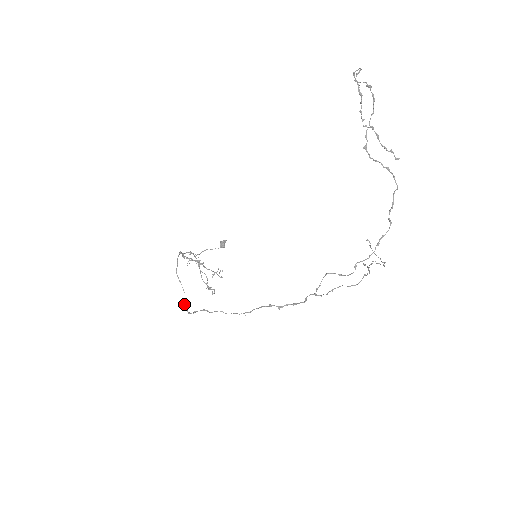
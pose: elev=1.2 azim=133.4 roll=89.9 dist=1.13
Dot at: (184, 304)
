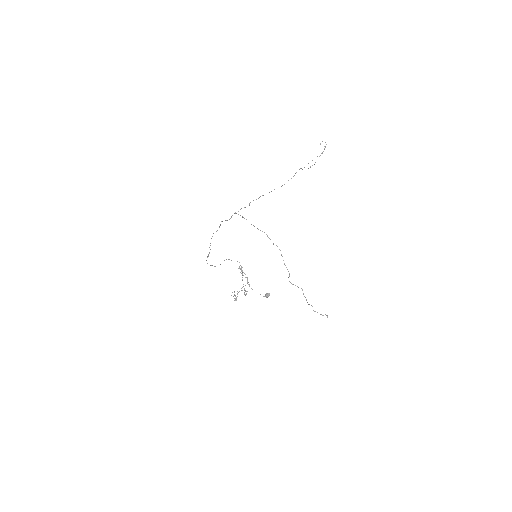
Dot at: (212, 265)
